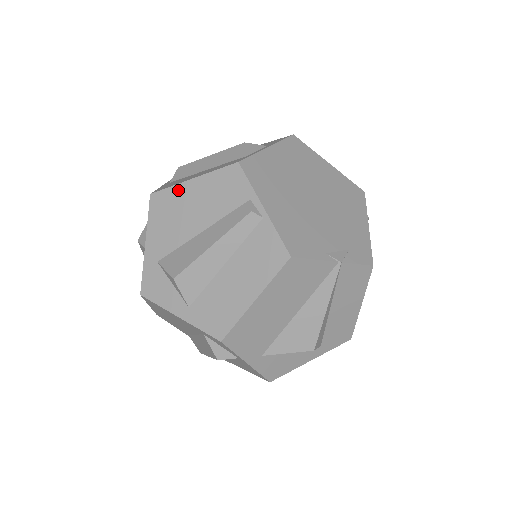
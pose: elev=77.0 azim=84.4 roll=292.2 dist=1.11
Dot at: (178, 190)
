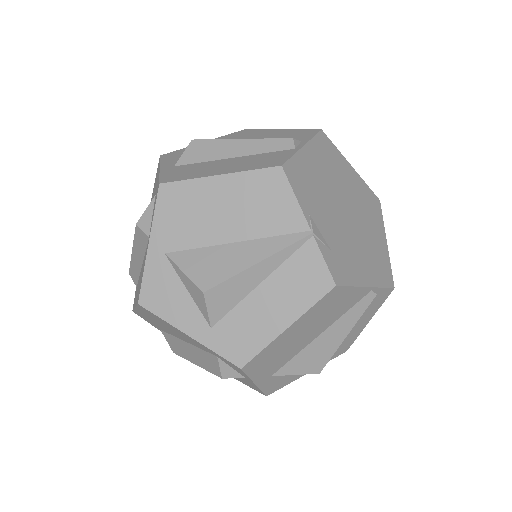
Dot at: (265, 130)
